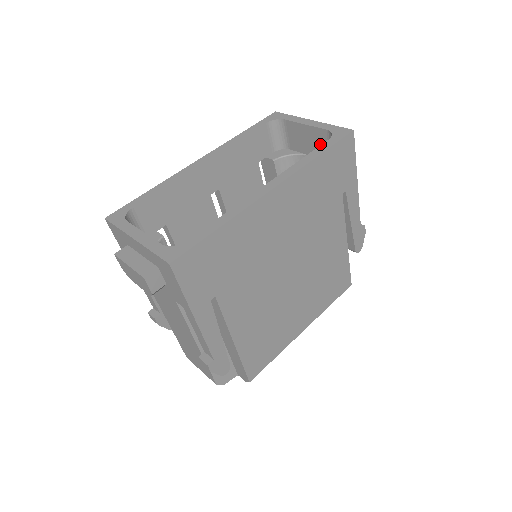
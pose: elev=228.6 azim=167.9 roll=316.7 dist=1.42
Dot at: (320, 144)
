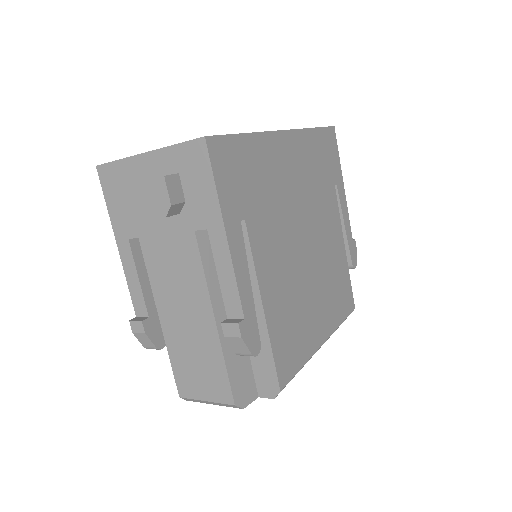
Dot at: occluded
